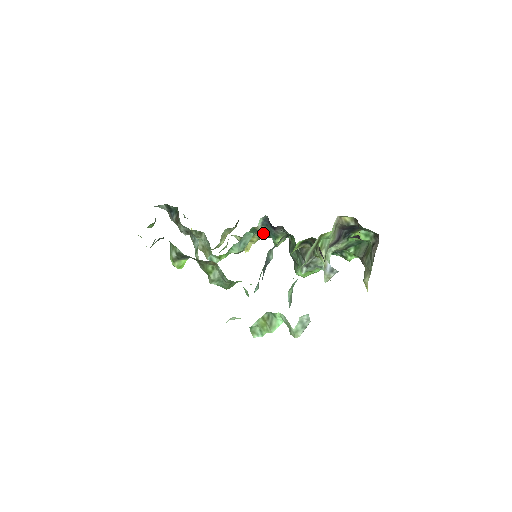
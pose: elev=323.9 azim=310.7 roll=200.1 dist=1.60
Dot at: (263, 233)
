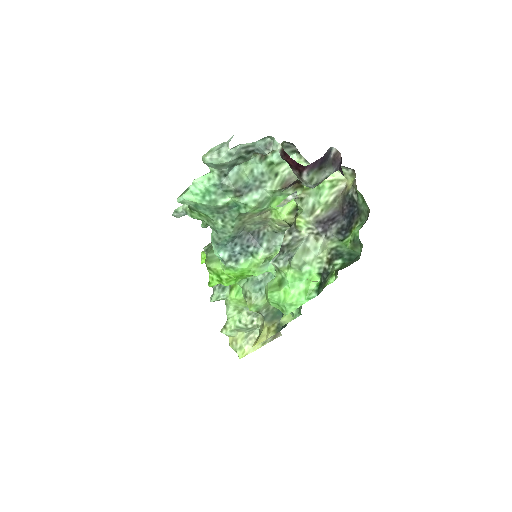
Dot at: occluded
